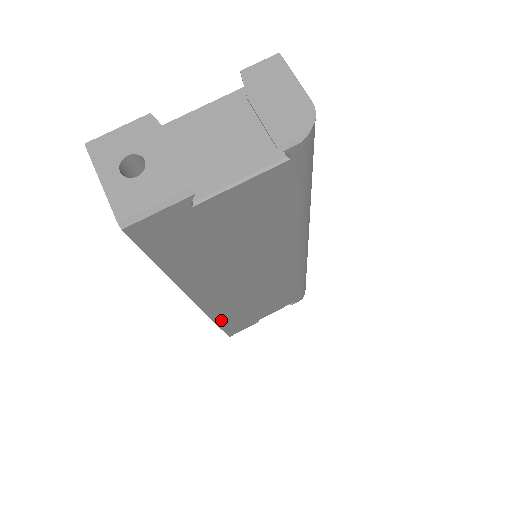
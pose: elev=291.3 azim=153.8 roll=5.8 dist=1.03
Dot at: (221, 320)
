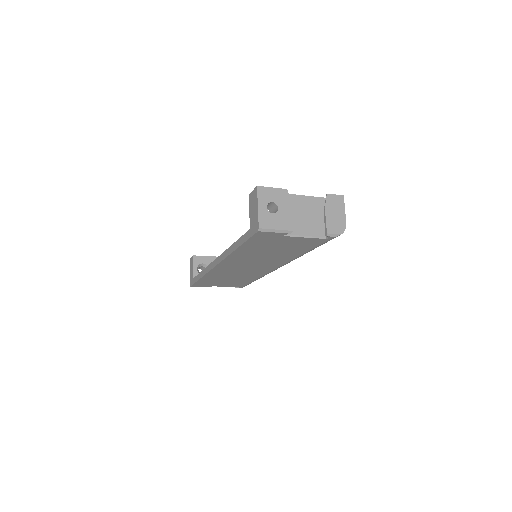
Dot at: (207, 276)
